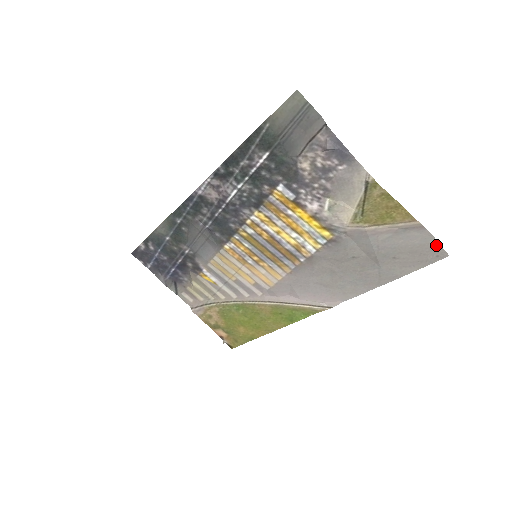
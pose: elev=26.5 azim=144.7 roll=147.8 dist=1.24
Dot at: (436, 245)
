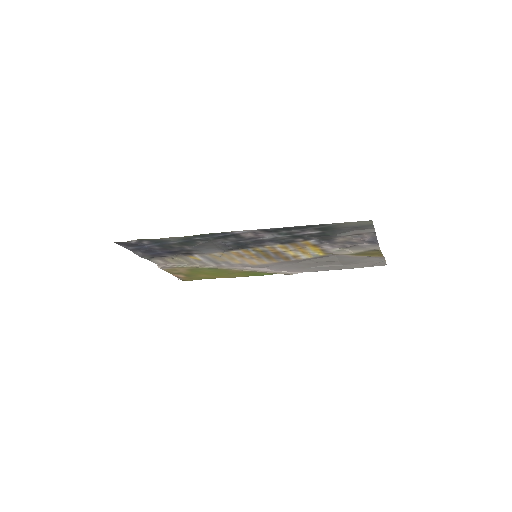
Dot at: (384, 262)
